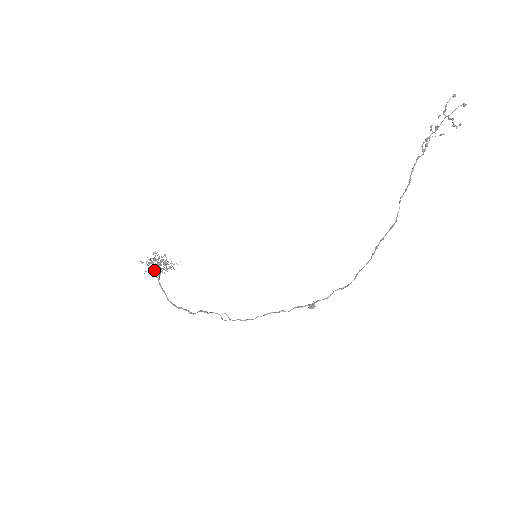
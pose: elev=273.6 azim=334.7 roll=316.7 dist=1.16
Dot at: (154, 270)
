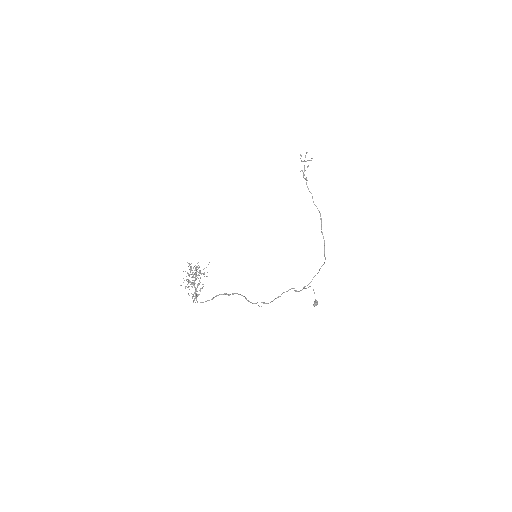
Dot at: (194, 277)
